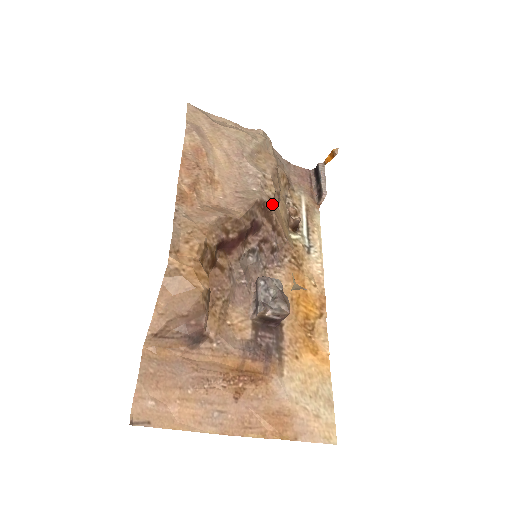
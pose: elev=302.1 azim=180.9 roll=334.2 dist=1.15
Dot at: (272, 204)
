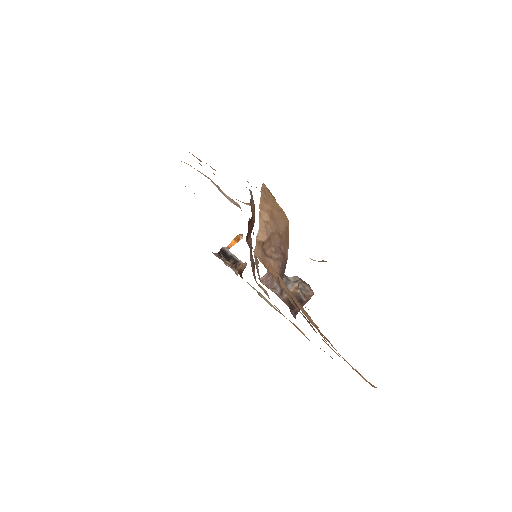
Dot at: occluded
